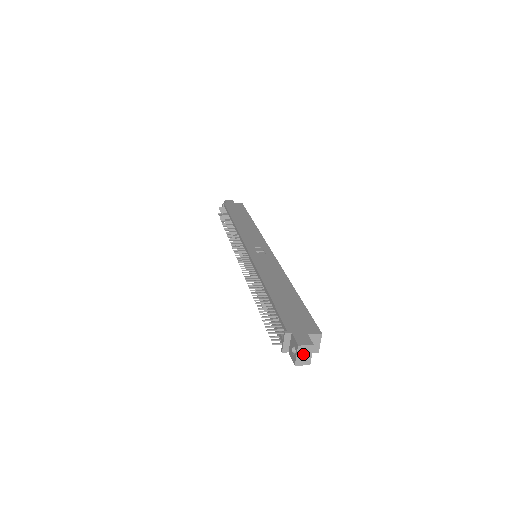
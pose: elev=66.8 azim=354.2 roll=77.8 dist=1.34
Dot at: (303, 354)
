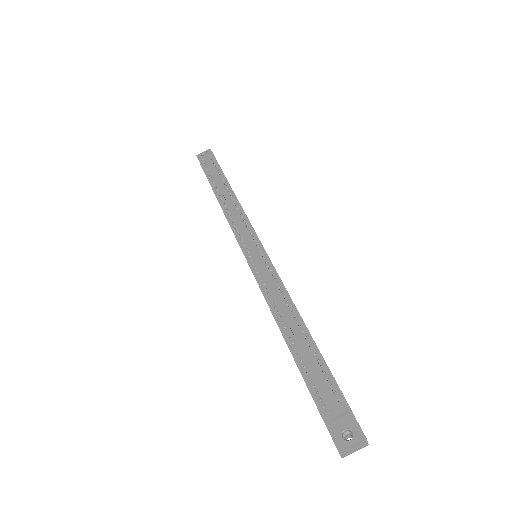
Dot at: (355, 446)
